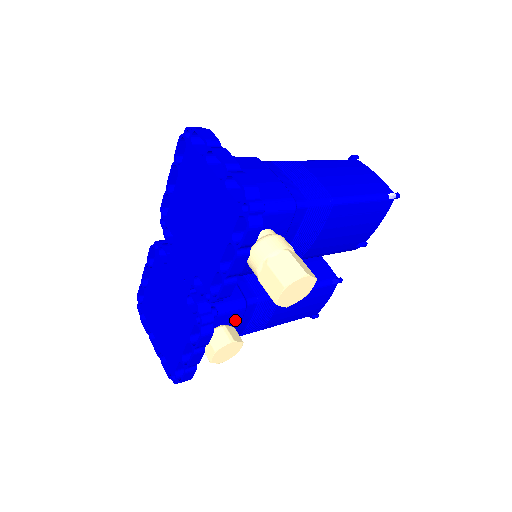
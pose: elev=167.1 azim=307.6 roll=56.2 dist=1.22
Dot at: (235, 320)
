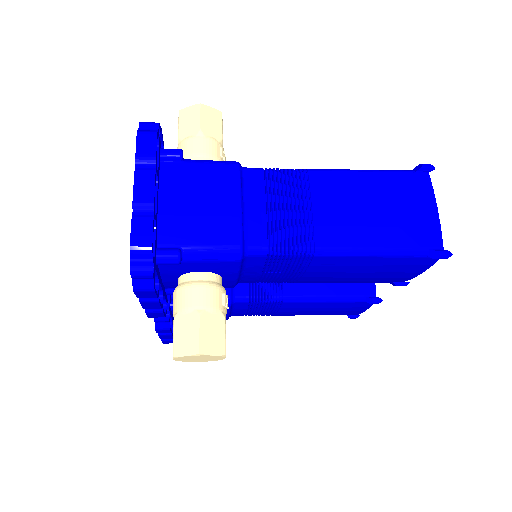
Dot at: occluded
